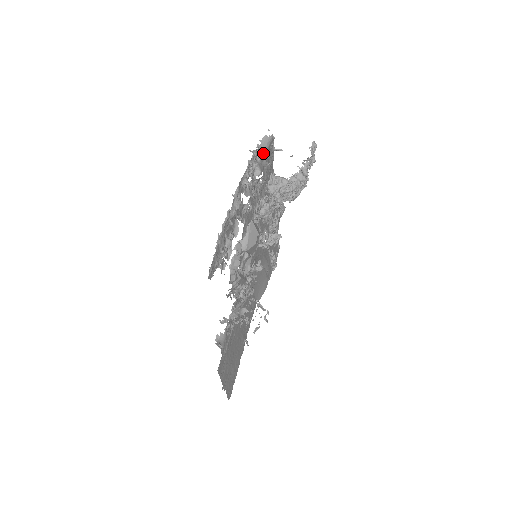
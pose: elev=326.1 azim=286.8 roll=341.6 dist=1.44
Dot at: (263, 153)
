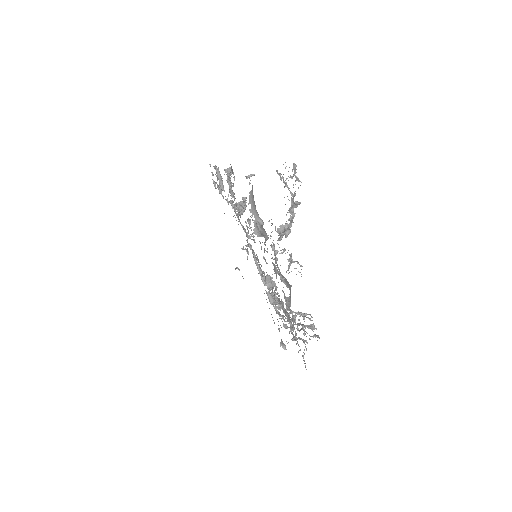
Dot at: (257, 213)
